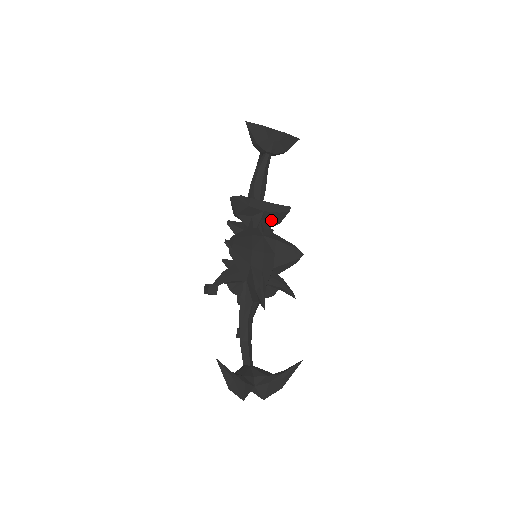
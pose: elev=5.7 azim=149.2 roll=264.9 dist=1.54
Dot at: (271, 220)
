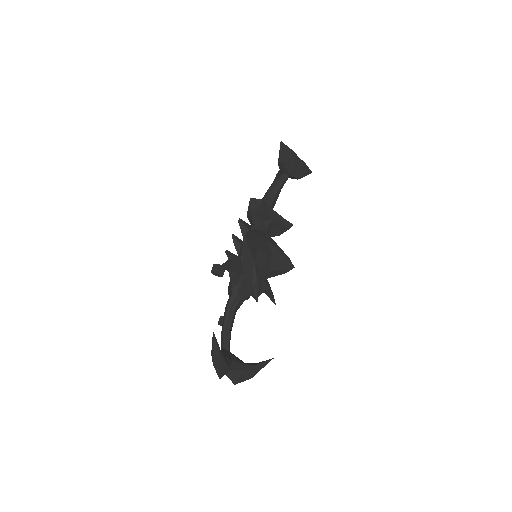
Dot at: (274, 230)
